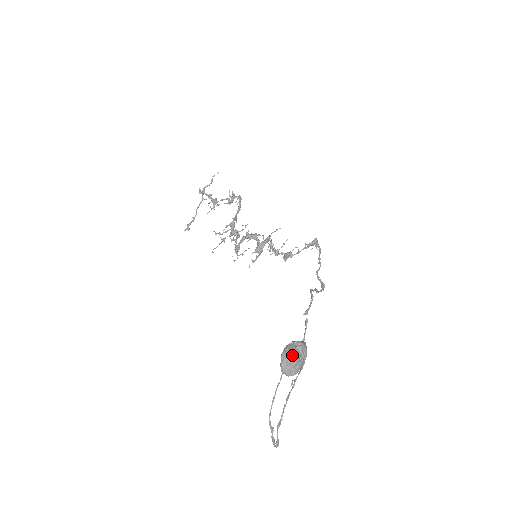
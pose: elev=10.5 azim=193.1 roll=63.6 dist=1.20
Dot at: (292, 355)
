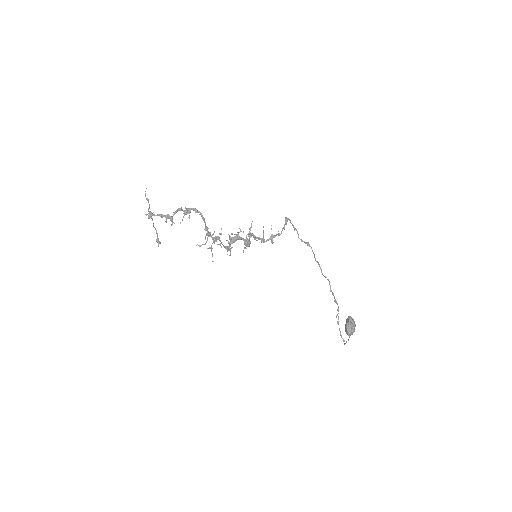
Dot at: (353, 331)
